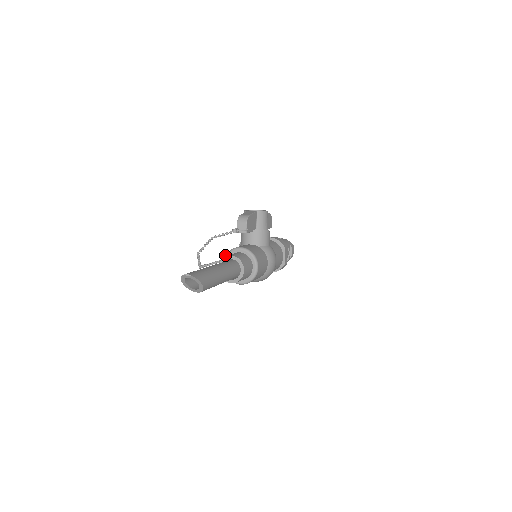
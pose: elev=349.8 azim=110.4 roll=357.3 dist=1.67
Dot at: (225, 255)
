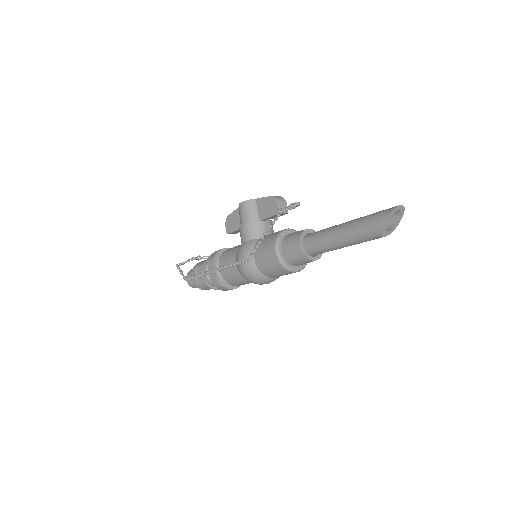
Dot at: (276, 239)
